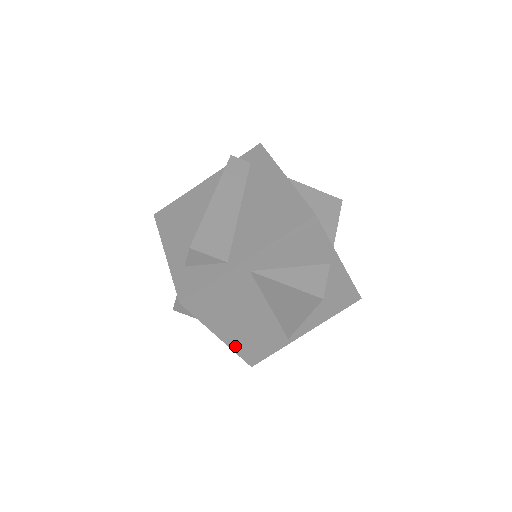
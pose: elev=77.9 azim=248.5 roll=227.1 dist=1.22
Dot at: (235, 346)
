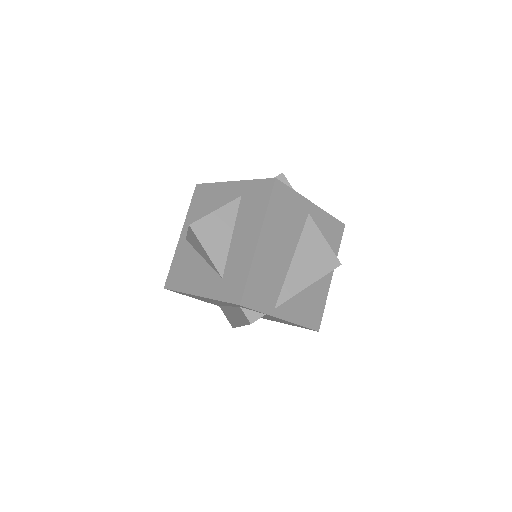
Dot at: (255, 263)
